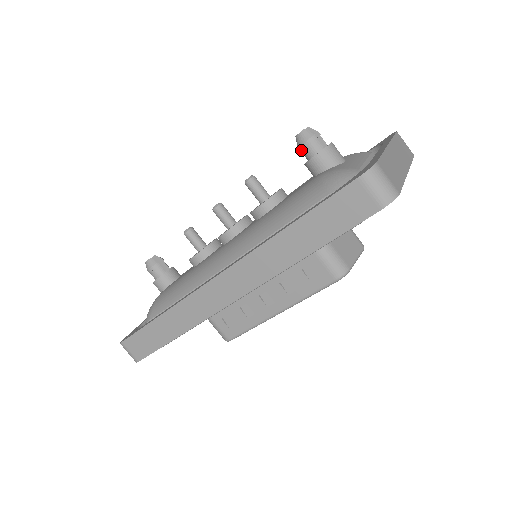
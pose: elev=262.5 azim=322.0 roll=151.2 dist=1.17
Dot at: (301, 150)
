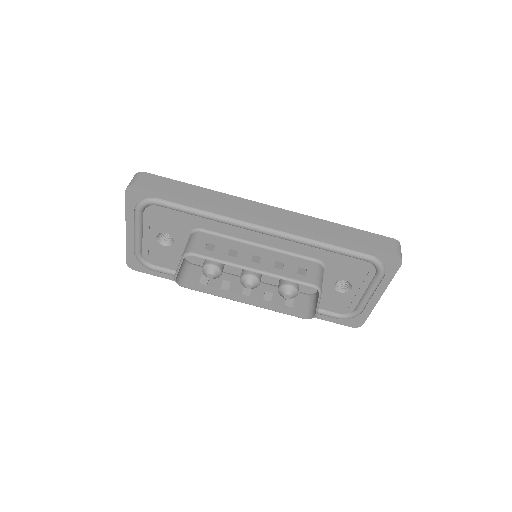
Dot at: occluded
